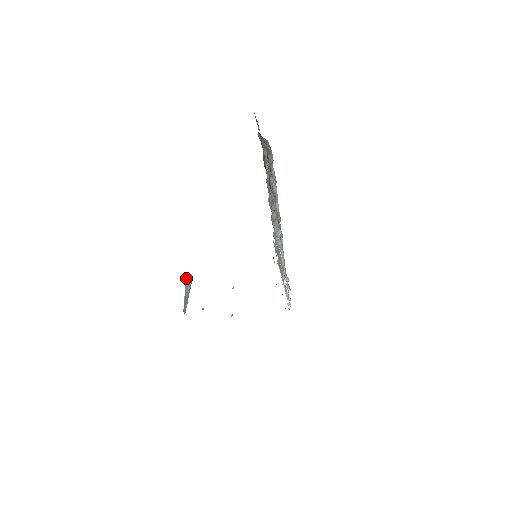
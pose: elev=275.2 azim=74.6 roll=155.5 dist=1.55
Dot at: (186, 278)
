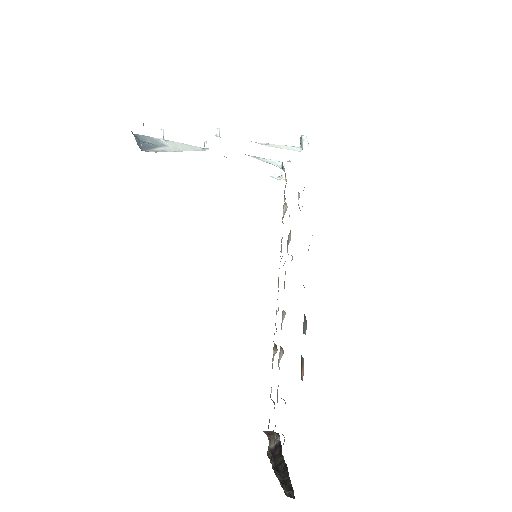
Dot at: occluded
